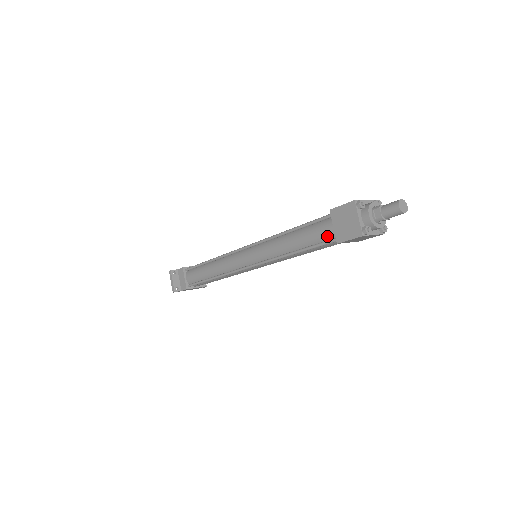
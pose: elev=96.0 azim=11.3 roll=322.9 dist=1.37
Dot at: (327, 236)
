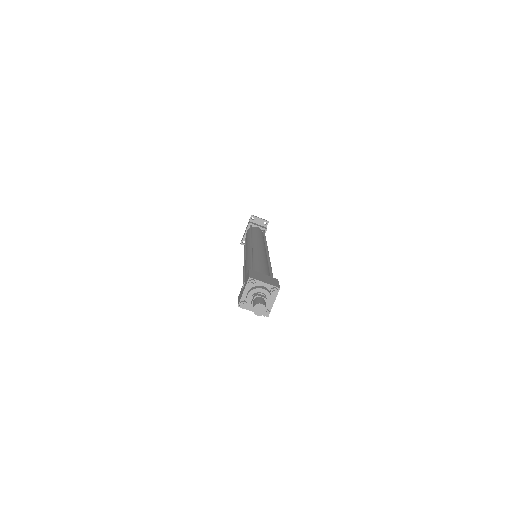
Dot at: occluded
